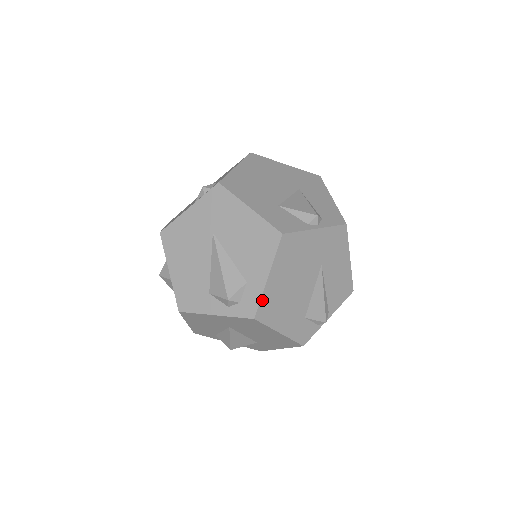
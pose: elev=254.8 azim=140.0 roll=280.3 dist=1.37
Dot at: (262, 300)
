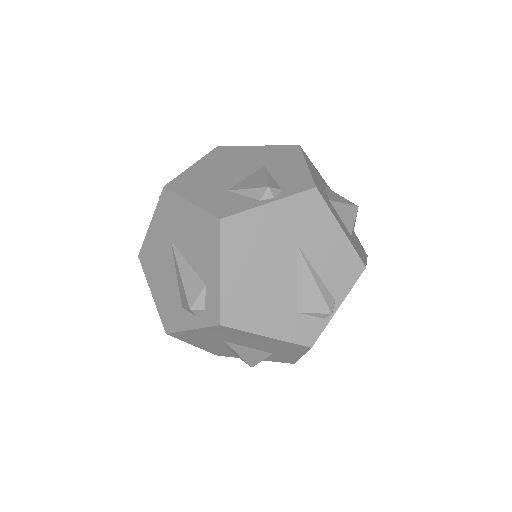
Dot at: (222, 301)
